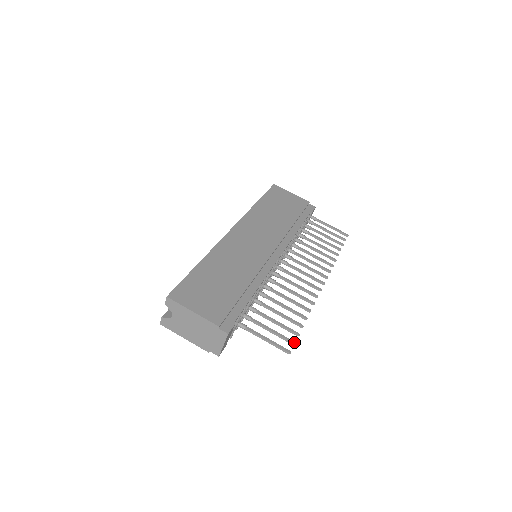
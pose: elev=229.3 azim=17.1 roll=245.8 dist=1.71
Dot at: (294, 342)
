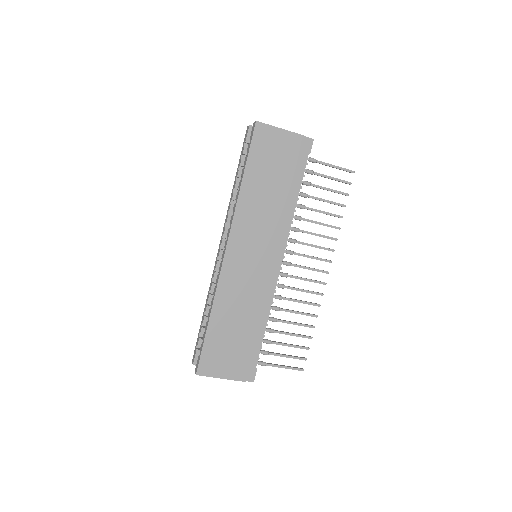
Dot at: (306, 359)
